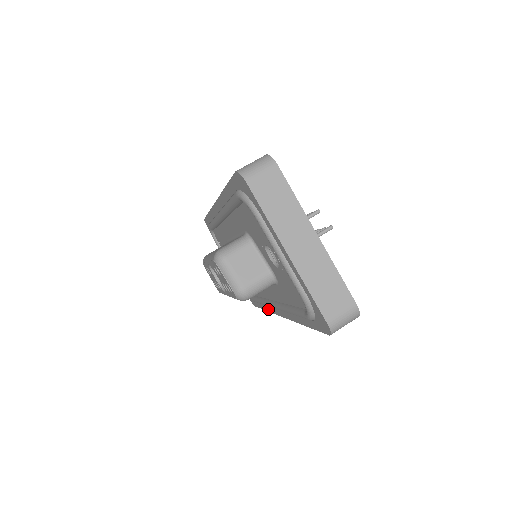
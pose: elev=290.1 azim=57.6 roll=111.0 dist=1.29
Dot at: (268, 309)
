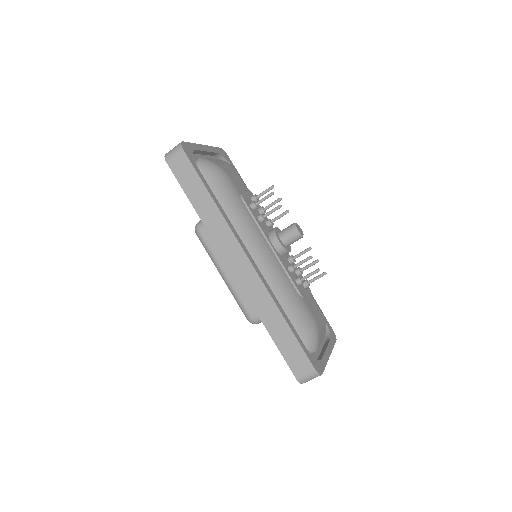
Dot at: occluded
